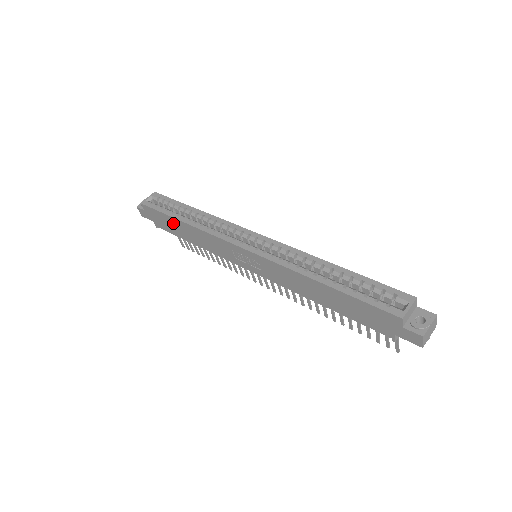
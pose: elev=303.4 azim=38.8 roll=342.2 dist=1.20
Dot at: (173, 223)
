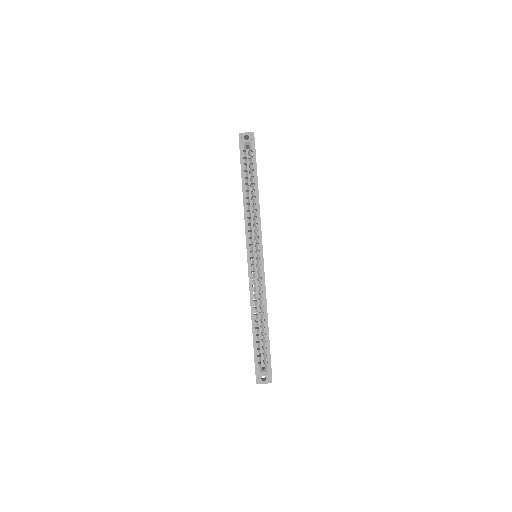
Dot at: occluded
